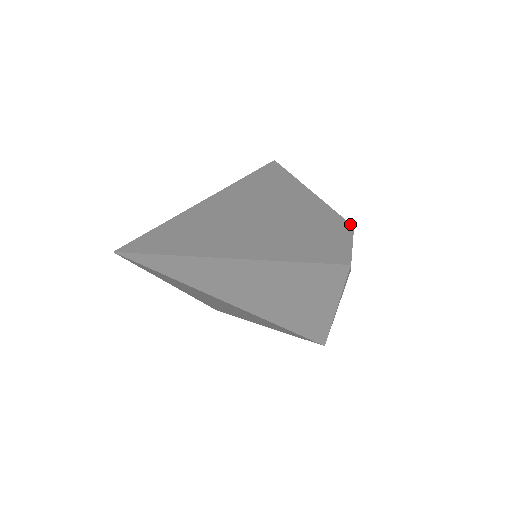
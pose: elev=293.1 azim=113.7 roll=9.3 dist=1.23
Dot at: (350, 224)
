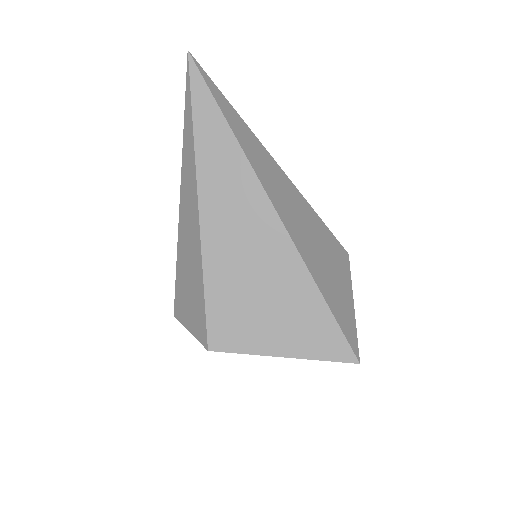
Dot at: occluded
